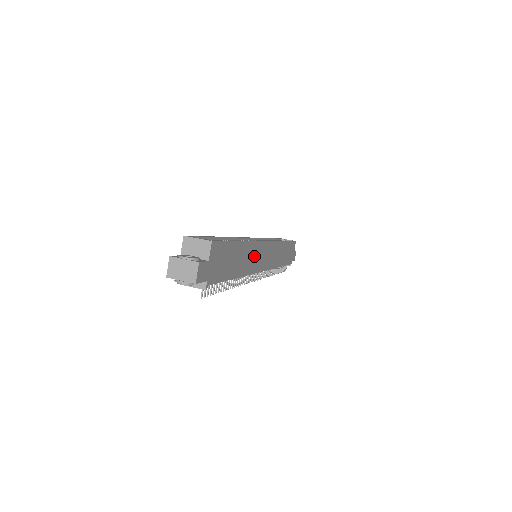
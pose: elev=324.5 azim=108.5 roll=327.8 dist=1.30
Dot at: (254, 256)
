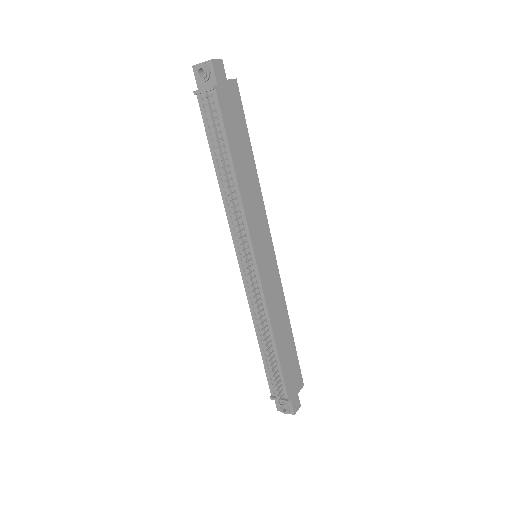
Dot at: (256, 212)
